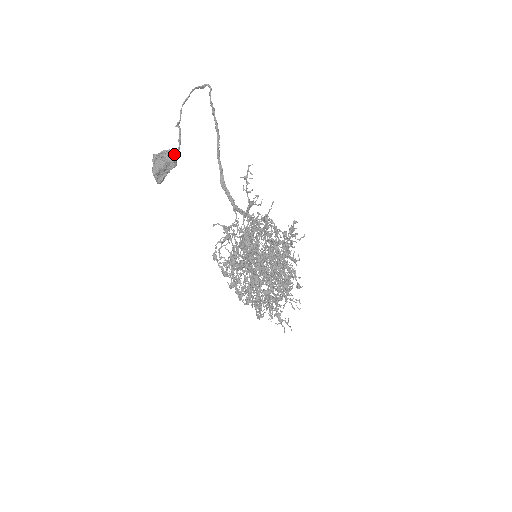
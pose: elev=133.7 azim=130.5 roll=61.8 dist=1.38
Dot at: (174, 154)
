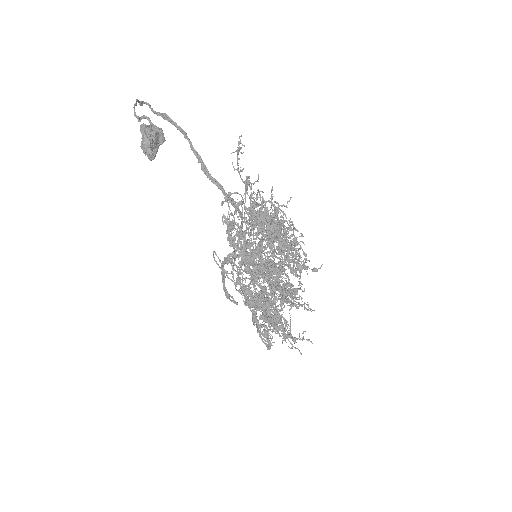
Dot at: (160, 128)
